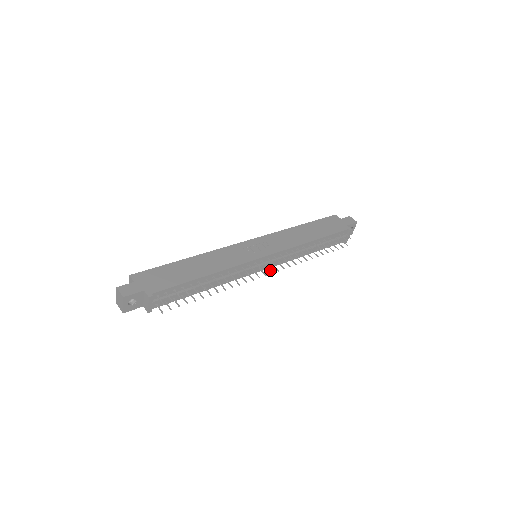
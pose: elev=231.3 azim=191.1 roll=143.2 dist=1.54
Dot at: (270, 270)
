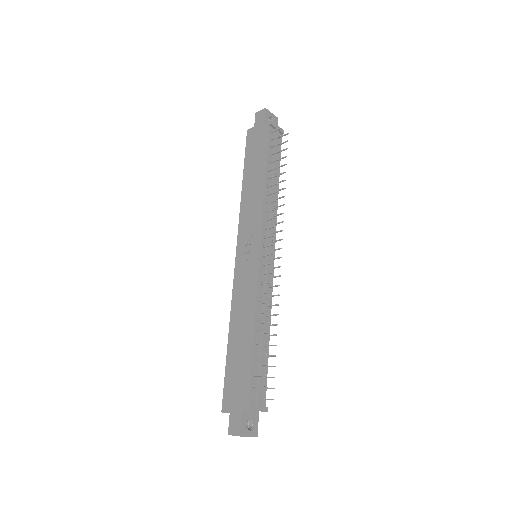
Dot at: (277, 249)
